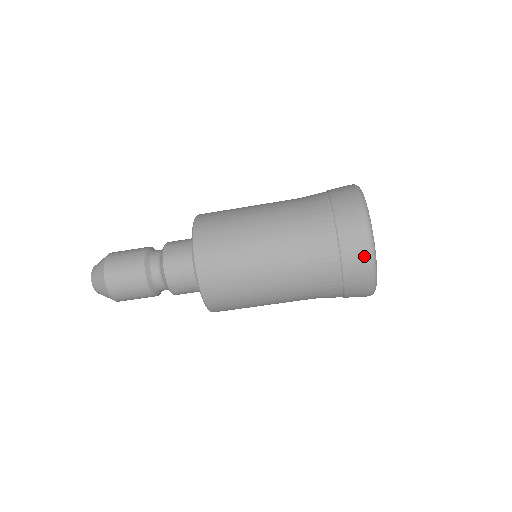
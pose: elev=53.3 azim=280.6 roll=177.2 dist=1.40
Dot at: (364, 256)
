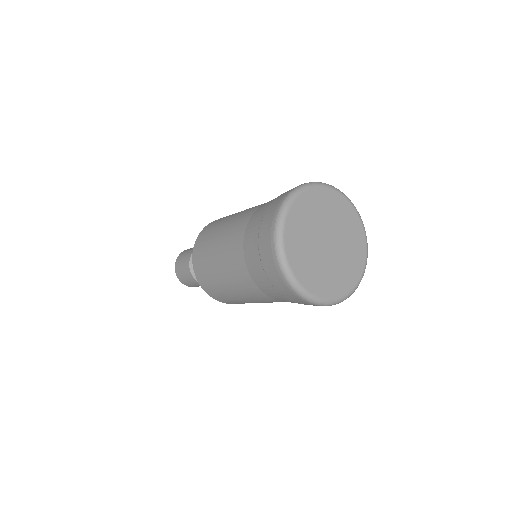
Dot at: occluded
